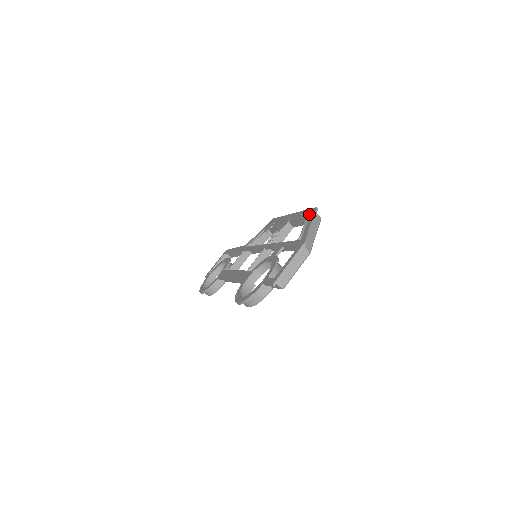
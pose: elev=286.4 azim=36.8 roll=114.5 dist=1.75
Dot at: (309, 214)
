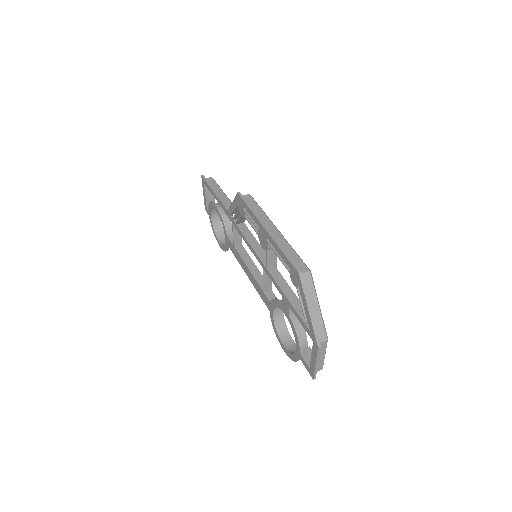
Dot at: (295, 279)
